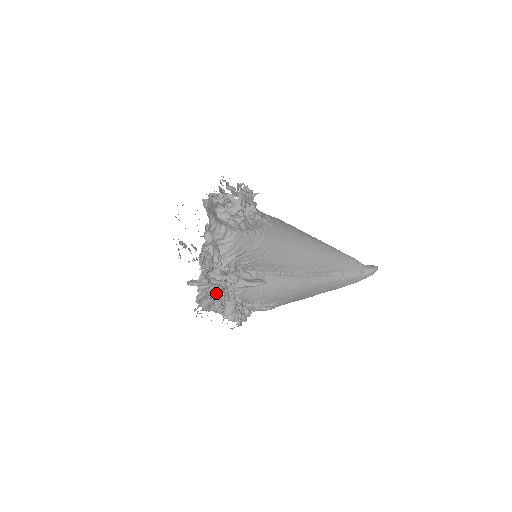
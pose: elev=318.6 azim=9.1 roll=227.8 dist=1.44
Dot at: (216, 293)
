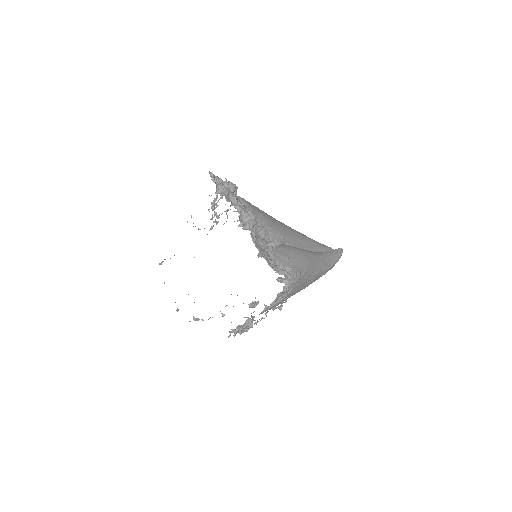
Dot at: (261, 237)
